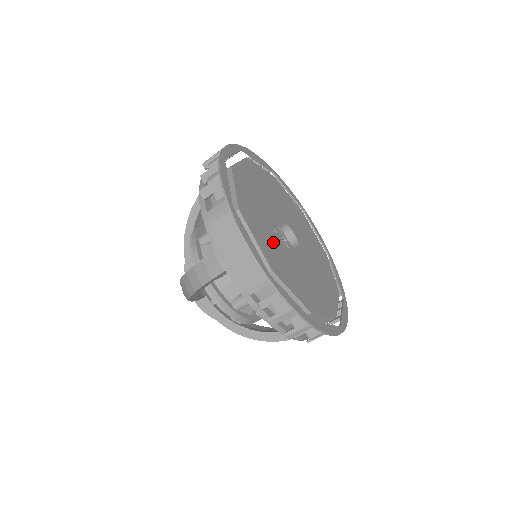
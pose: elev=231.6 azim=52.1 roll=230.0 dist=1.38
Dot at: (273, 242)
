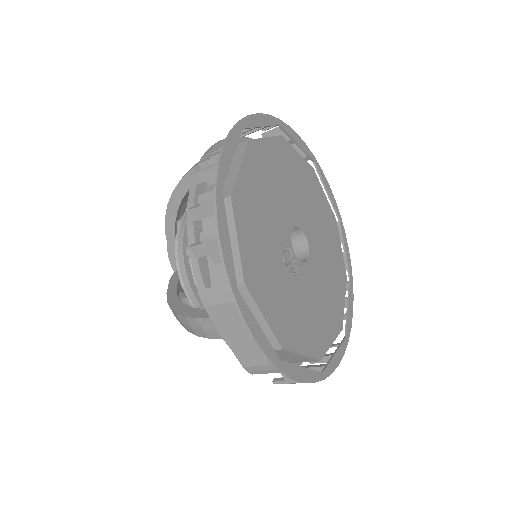
Dot at: (283, 290)
